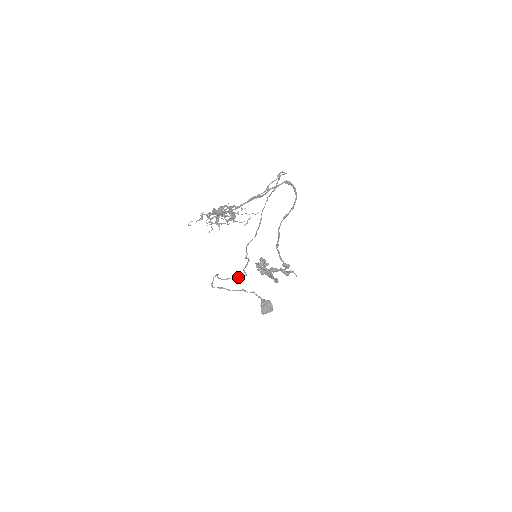
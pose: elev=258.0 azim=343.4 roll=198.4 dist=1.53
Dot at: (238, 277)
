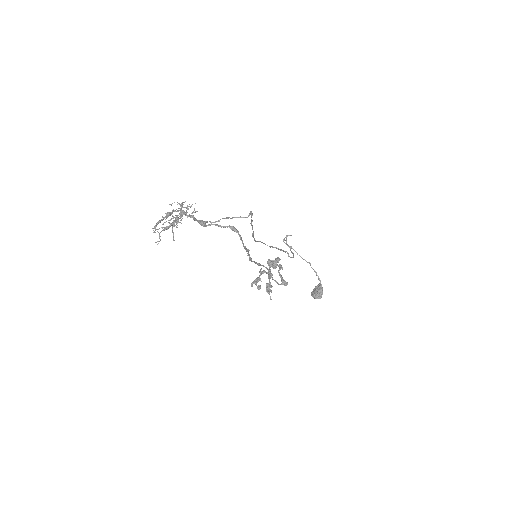
Dot at: (292, 252)
